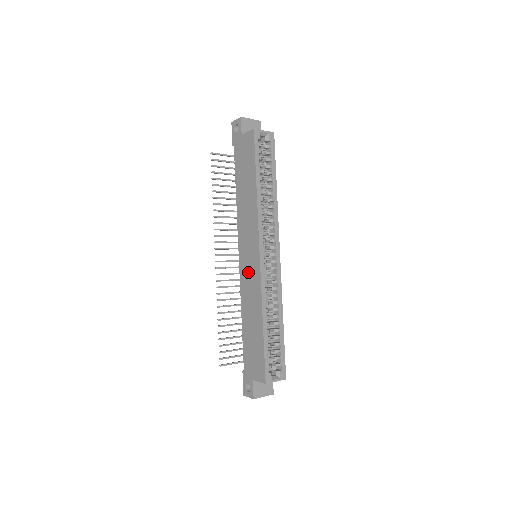
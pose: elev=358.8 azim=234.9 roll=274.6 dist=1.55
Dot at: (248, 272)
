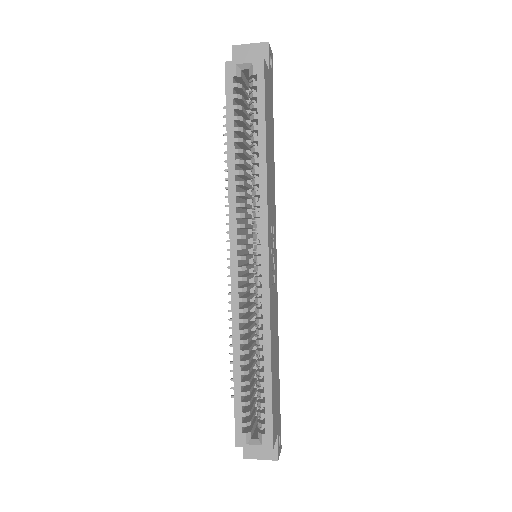
Dot at: occluded
